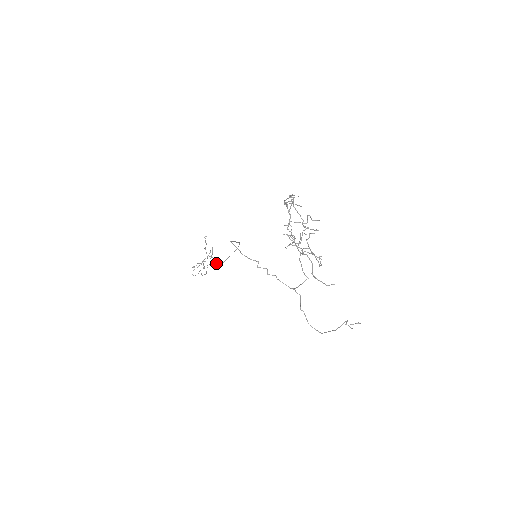
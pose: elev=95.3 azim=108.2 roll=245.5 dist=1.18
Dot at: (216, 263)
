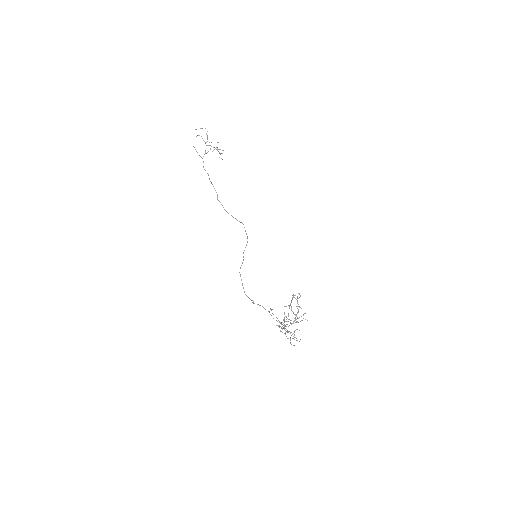
Dot at: (221, 204)
